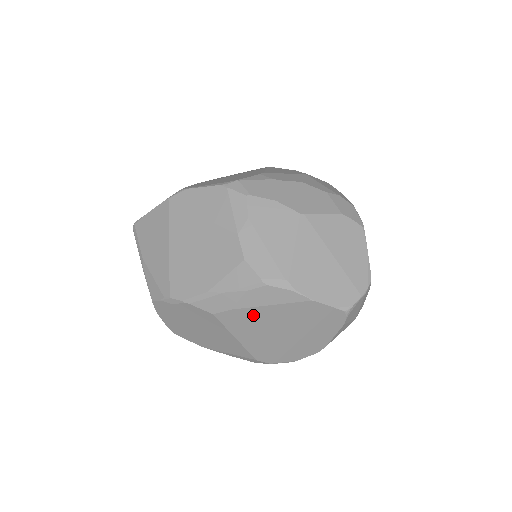
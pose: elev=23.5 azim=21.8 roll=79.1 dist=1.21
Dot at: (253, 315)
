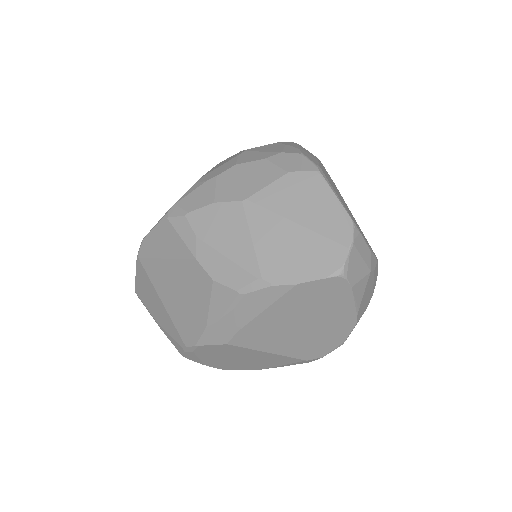
Dot at: (260, 326)
